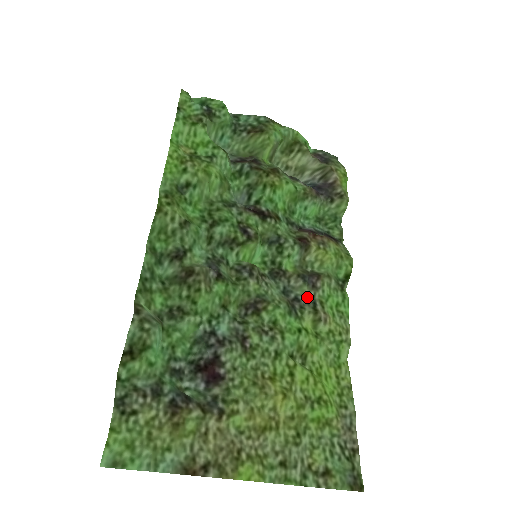
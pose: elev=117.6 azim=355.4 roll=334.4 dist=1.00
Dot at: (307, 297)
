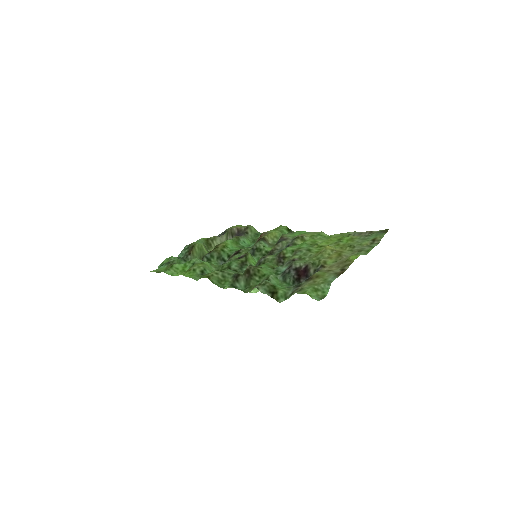
Dot at: (289, 242)
